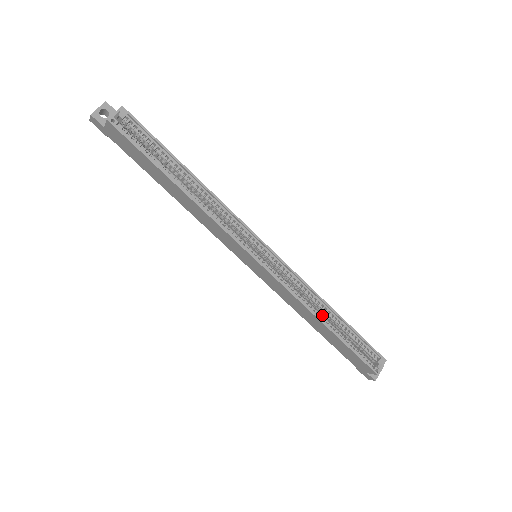
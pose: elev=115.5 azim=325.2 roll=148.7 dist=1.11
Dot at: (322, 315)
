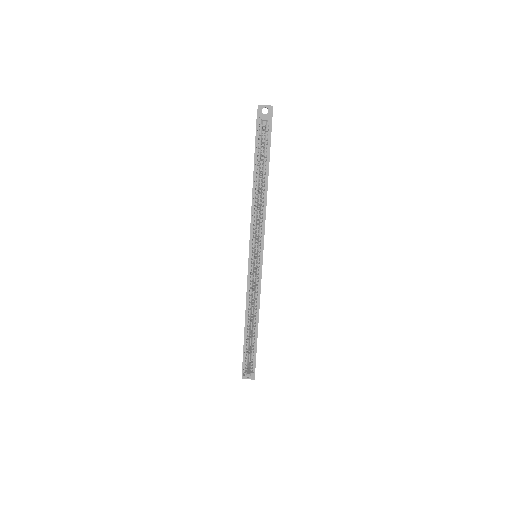
Dot at: (250, 319)
